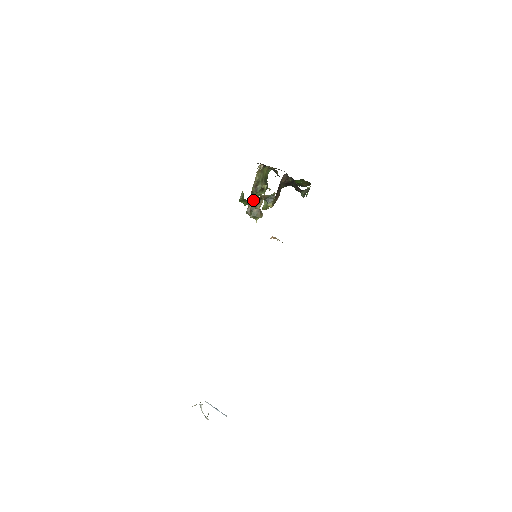
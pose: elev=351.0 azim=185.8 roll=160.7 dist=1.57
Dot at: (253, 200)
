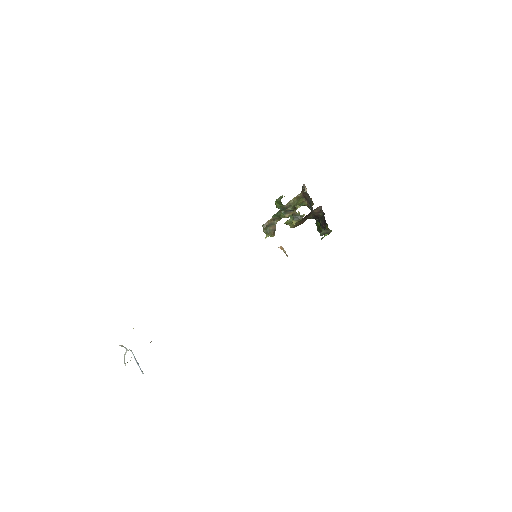
Dot at: occluded
